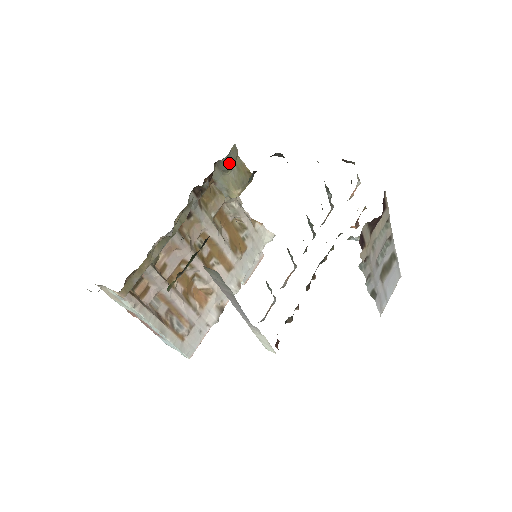
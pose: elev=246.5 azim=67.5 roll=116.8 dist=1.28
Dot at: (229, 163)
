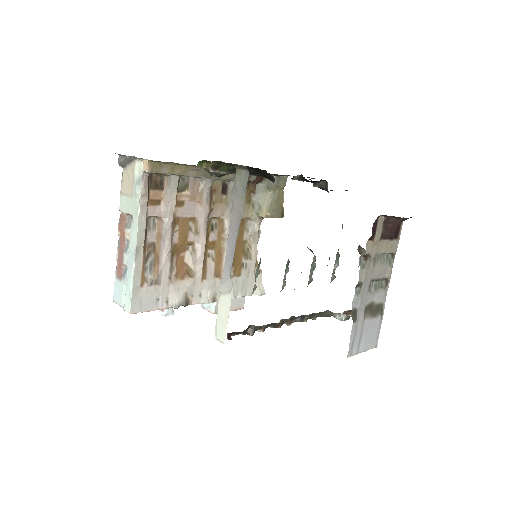
Dot at: (276, 184)
